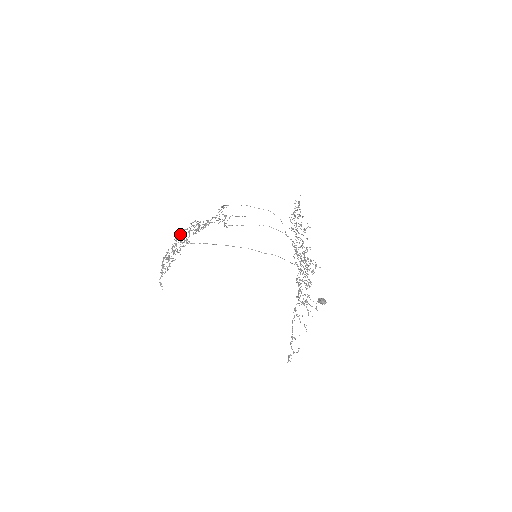
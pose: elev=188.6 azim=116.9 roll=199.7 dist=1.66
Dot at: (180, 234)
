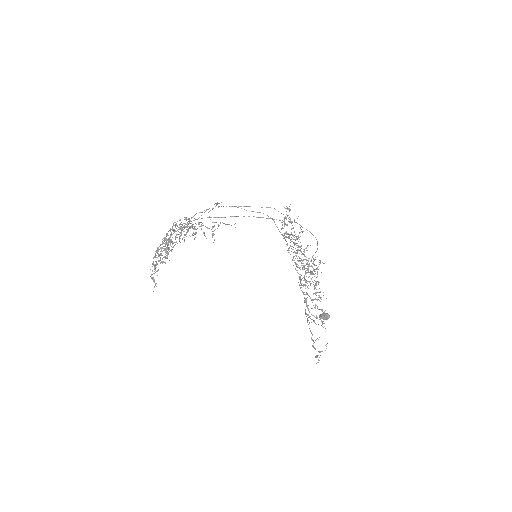
Dot at: occluded
